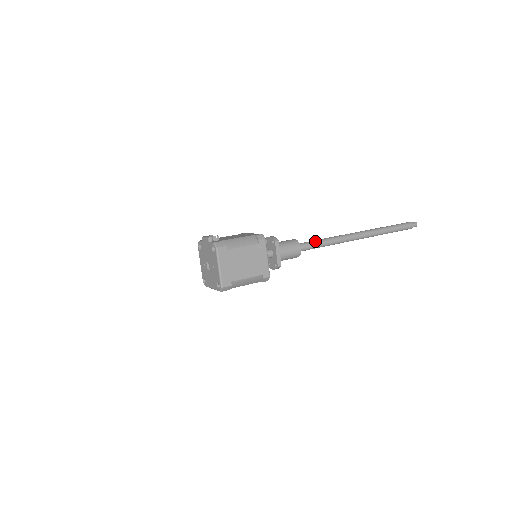
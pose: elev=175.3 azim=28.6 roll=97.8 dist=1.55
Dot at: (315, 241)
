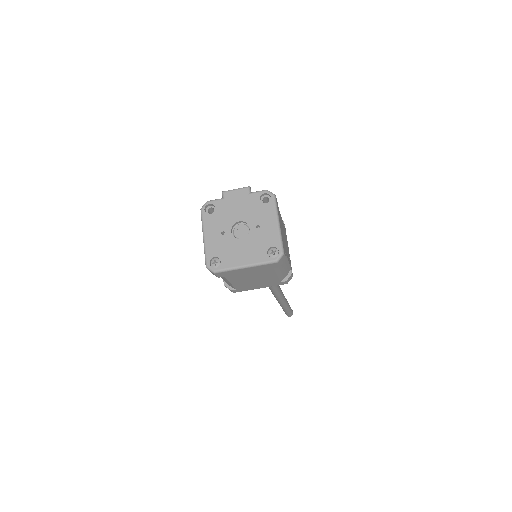
Dot at: occluded
